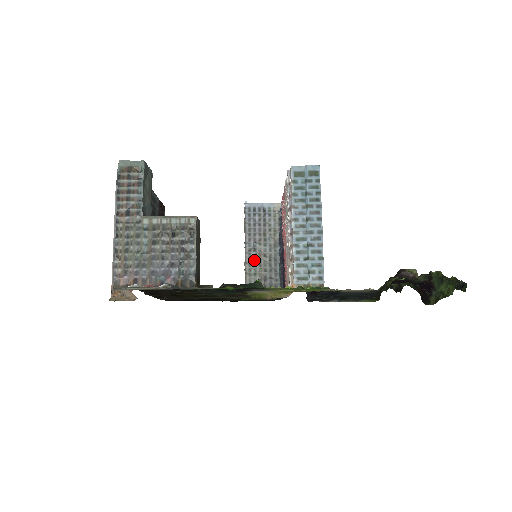
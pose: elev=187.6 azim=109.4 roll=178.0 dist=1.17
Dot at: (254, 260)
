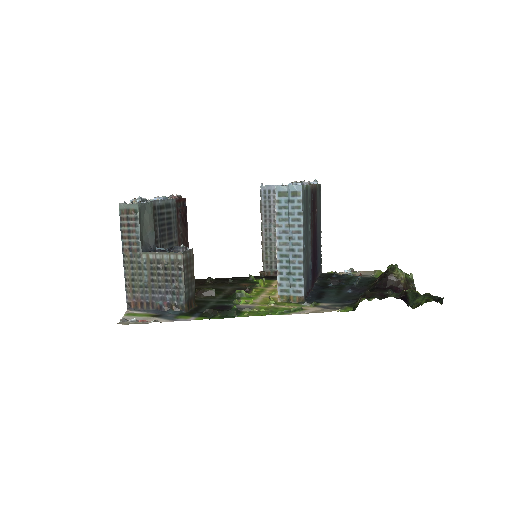
Dot at: (270, 240)
